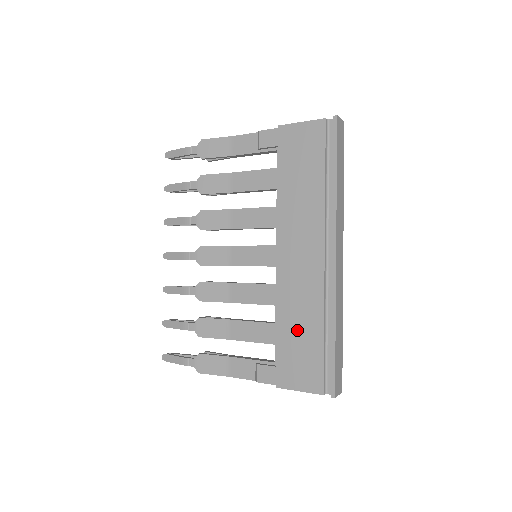
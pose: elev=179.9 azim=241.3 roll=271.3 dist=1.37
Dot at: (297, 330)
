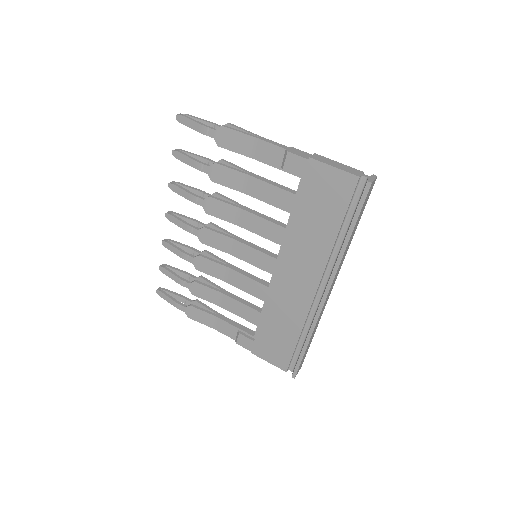
Dot at: (278, 327)
